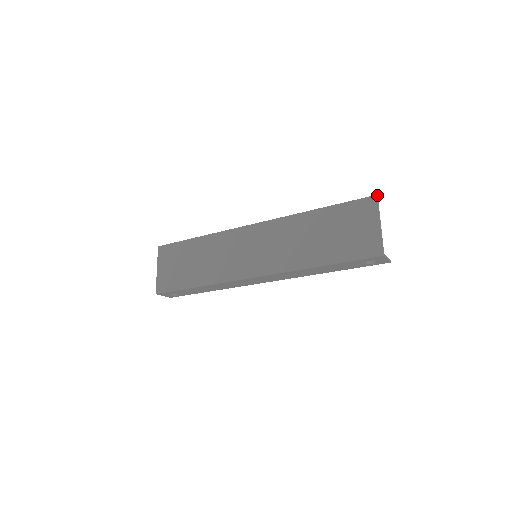
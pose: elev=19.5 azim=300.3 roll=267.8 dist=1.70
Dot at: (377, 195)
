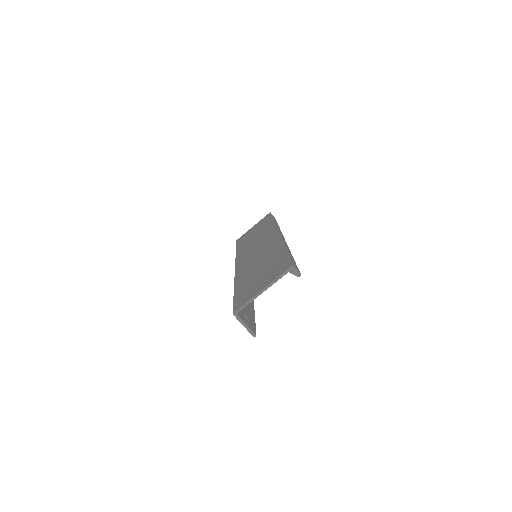
Dot at: (293, 266)
